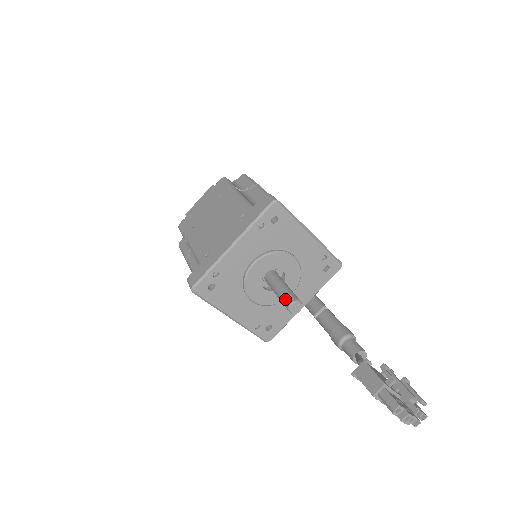
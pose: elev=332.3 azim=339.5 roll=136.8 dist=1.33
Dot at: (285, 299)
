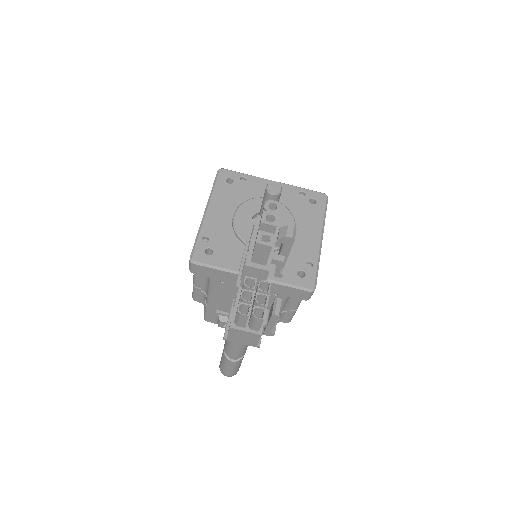
Dot at: occluded
